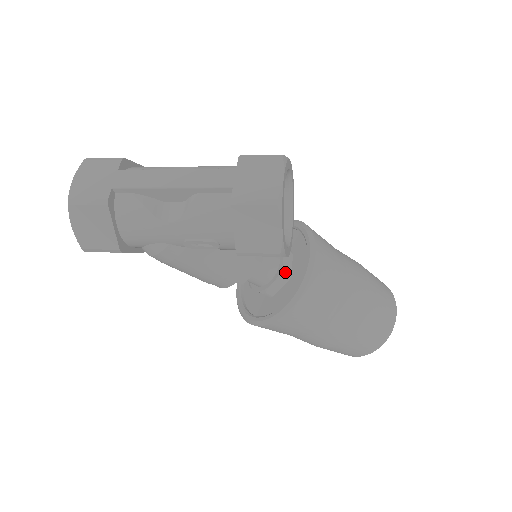
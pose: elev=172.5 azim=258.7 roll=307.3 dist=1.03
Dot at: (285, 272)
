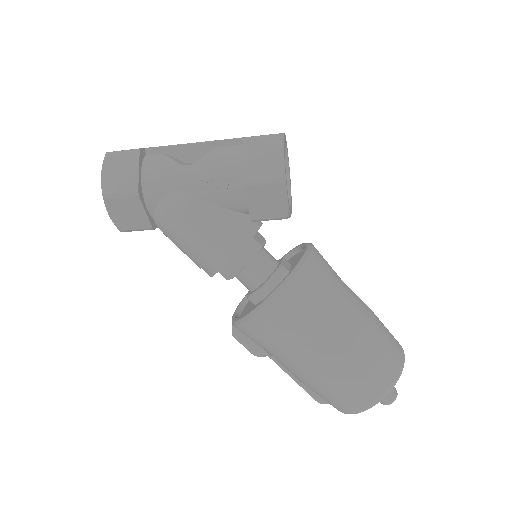
Dot at: (284, 266)
